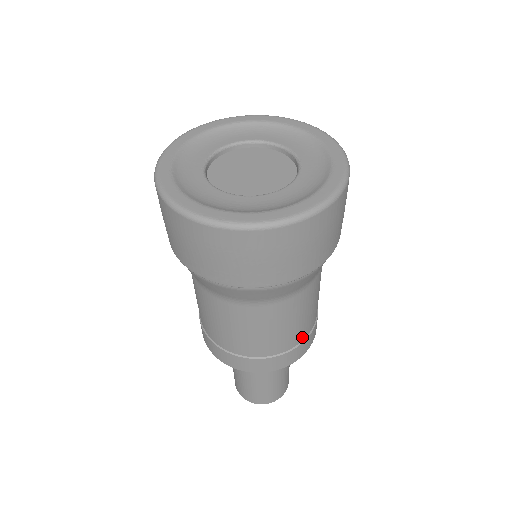
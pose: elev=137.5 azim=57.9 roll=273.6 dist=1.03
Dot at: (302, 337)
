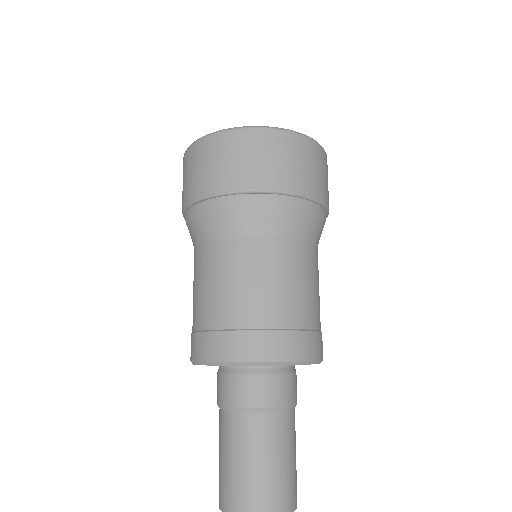
Dot at: (320, 324)
